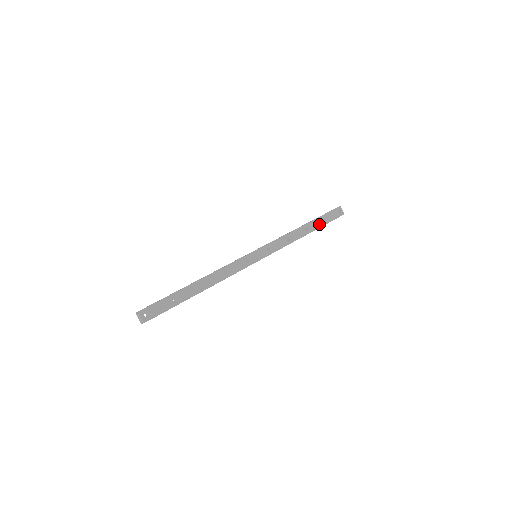
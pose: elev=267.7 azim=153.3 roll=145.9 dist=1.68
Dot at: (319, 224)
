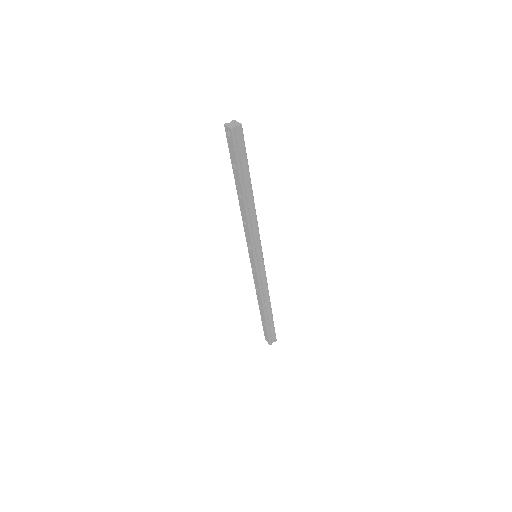
Dot at: occluded
